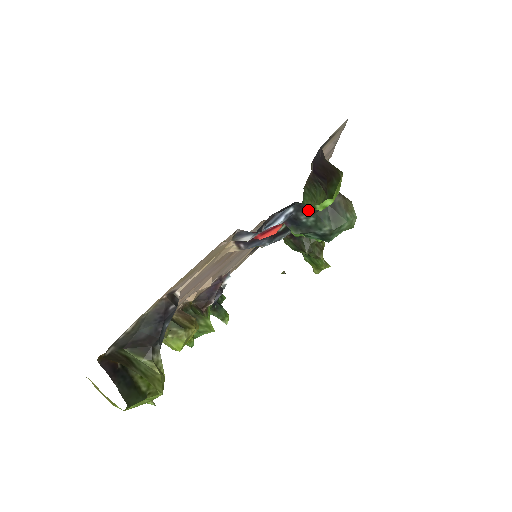
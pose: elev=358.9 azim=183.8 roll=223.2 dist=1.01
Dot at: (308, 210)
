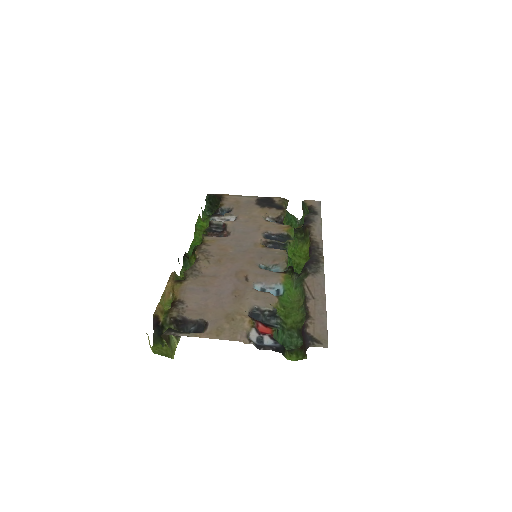
Dot at: (284, 348)
